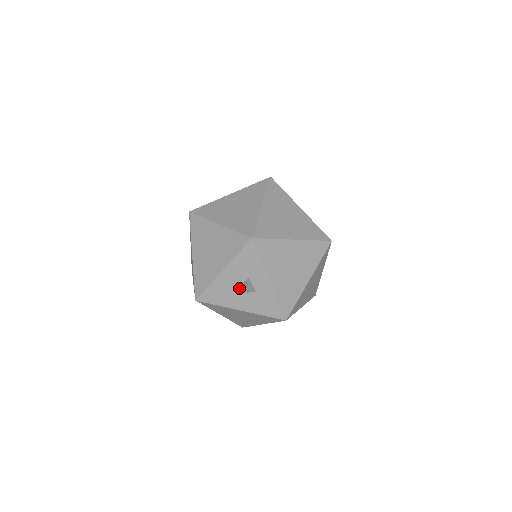
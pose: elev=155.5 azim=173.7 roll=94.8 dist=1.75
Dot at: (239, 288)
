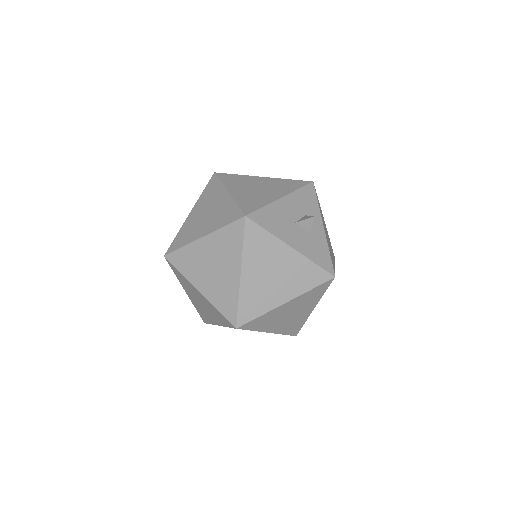
Dot at: (295, 222)
